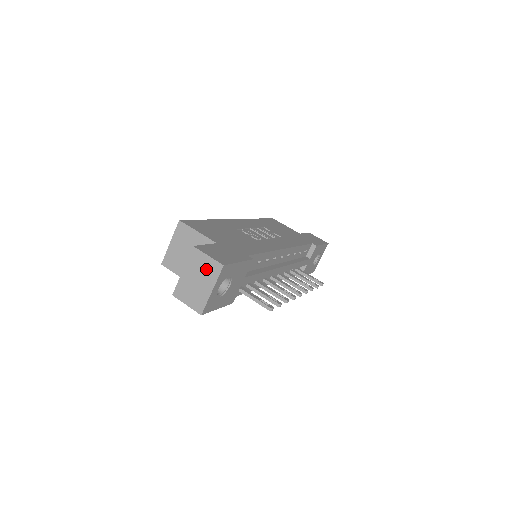
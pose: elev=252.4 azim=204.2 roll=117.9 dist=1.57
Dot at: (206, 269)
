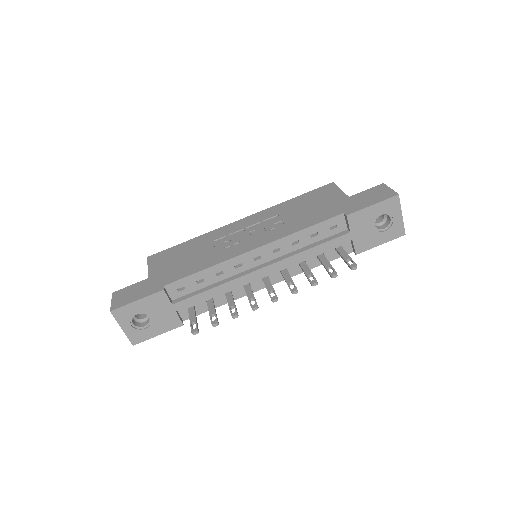
Dot at: occluded
